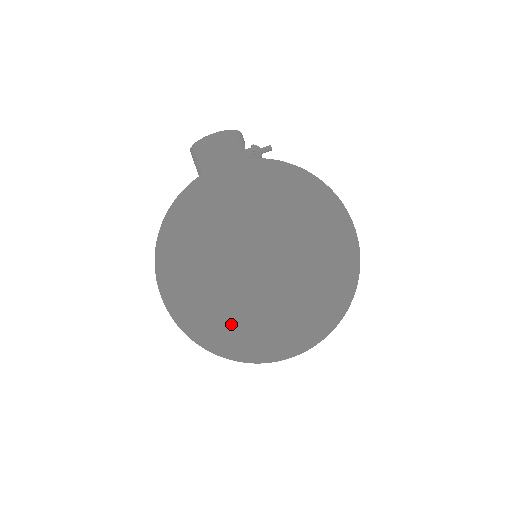
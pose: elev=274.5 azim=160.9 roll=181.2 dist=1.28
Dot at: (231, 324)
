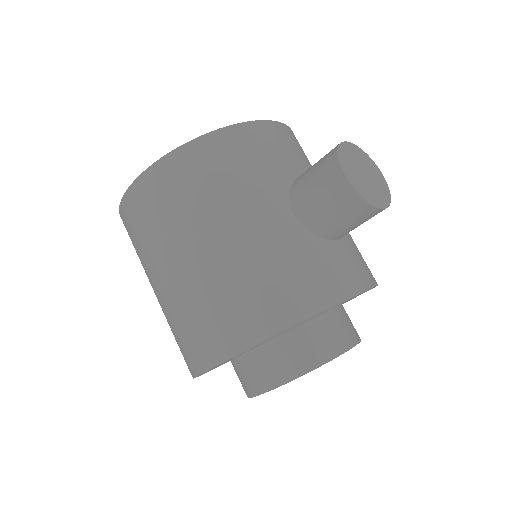
Dot at: occluded
